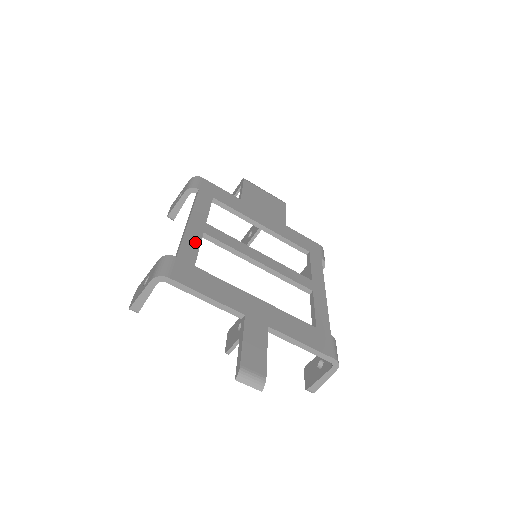
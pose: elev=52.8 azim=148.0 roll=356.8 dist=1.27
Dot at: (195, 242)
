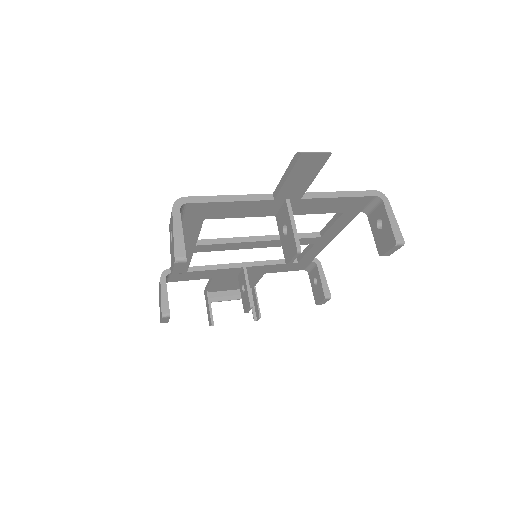
Dot at: occluded
